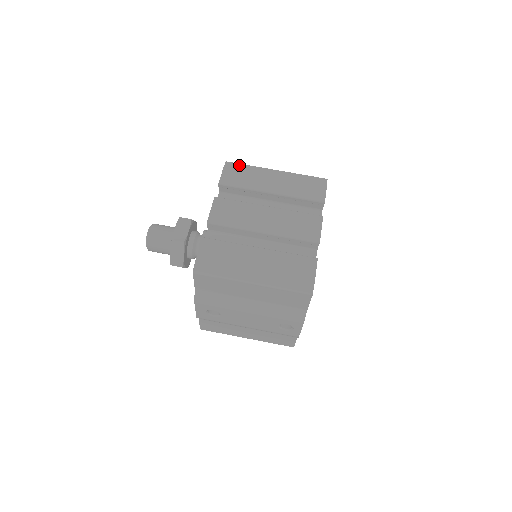
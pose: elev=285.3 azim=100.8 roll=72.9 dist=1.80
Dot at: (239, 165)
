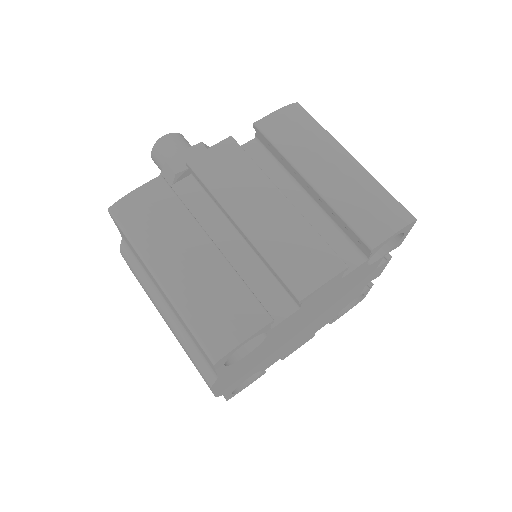
Dot at: (308, 117)
